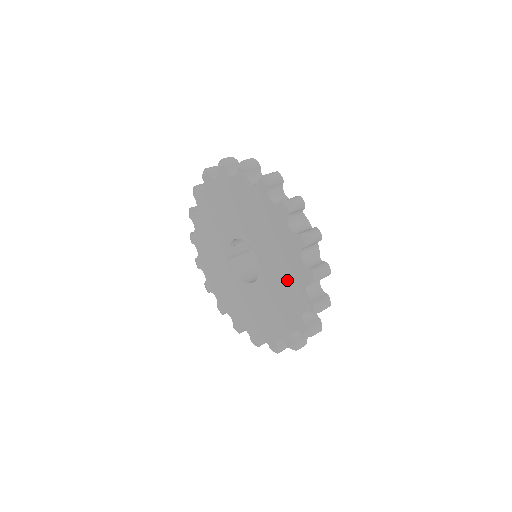
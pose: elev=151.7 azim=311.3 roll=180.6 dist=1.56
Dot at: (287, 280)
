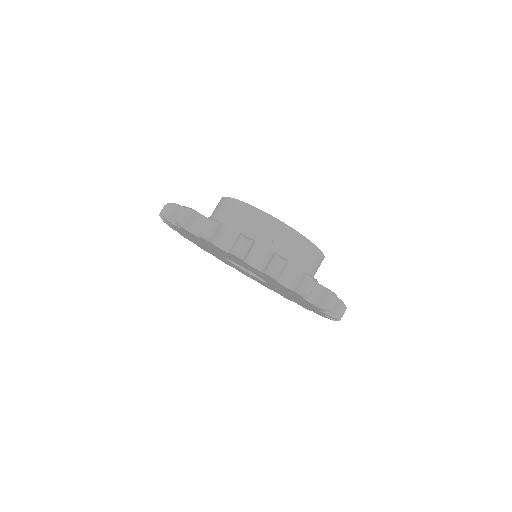
Dot at: (303, 303)
